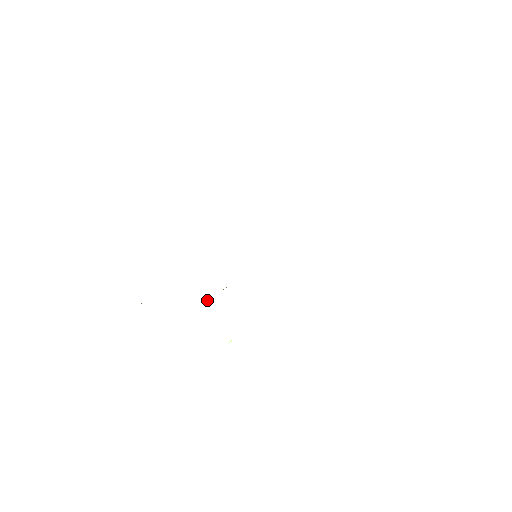
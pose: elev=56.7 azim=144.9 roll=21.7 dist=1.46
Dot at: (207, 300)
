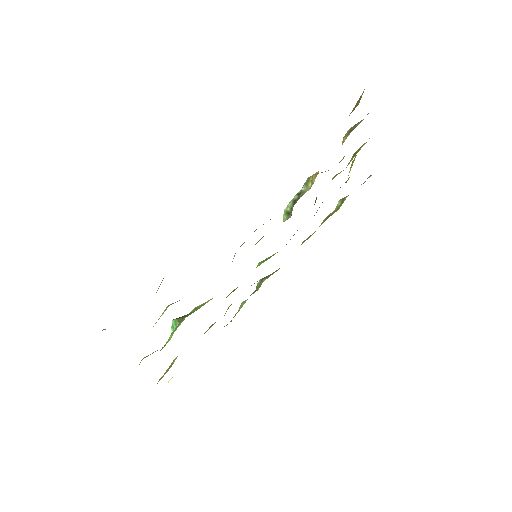
Dot at: (180, 320)
